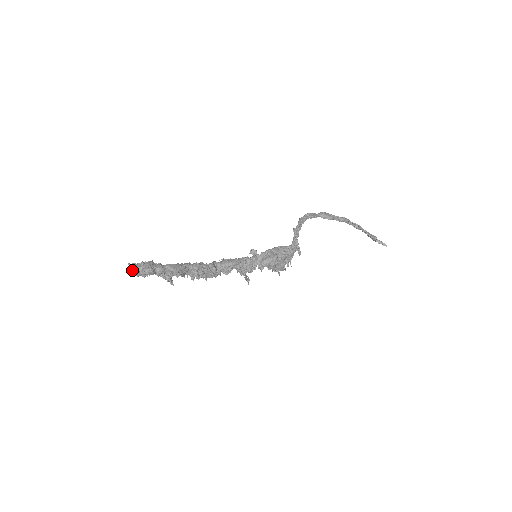
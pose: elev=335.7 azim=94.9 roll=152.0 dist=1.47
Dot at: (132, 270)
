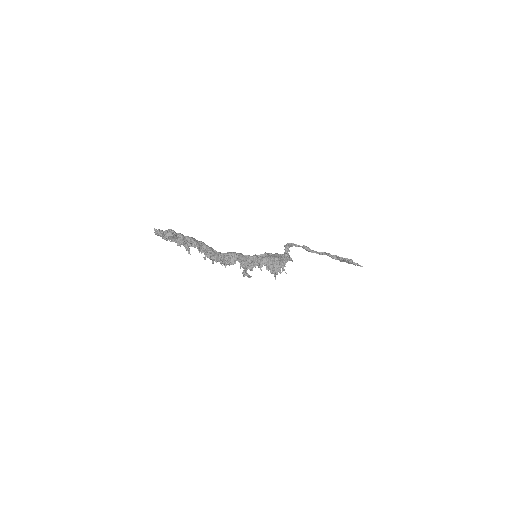
Dot at: (158, 231)
